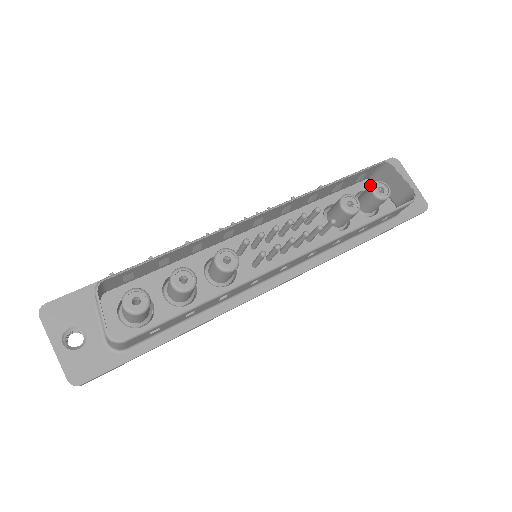
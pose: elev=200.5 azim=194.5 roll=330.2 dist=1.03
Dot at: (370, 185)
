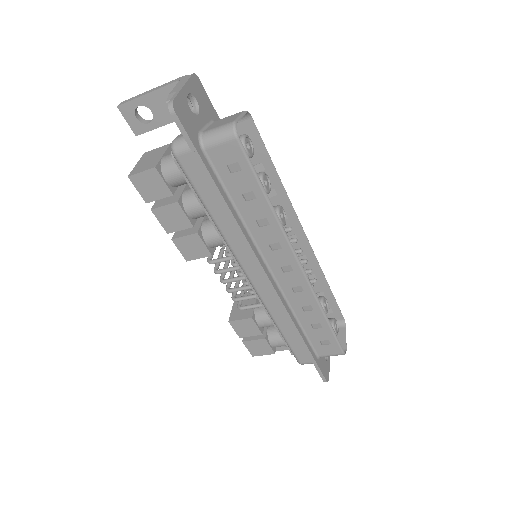
Dot at: (332, 318)
